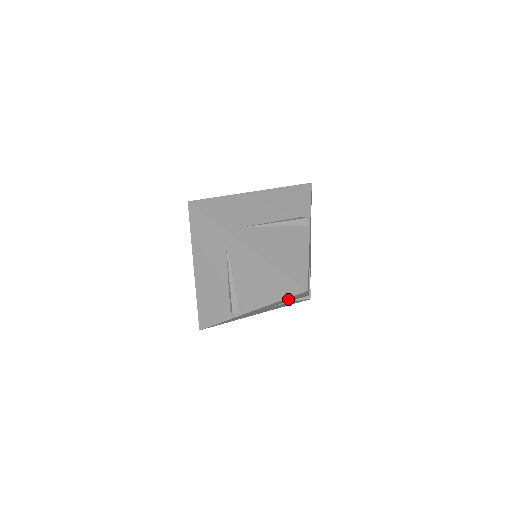
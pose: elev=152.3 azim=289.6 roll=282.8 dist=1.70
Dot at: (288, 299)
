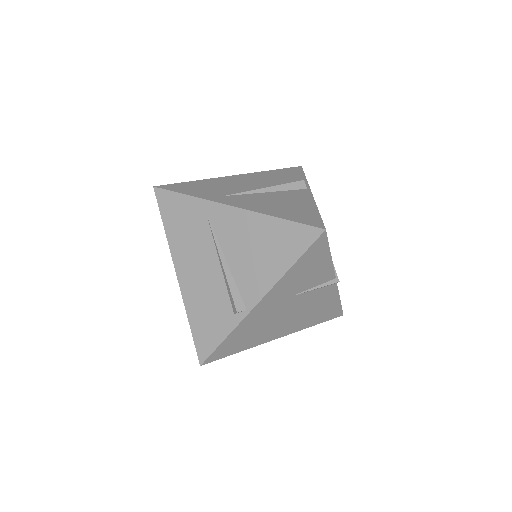
Dot at: (306, 268)
